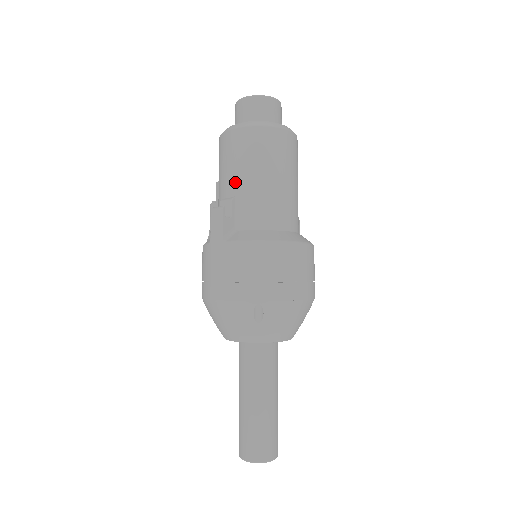
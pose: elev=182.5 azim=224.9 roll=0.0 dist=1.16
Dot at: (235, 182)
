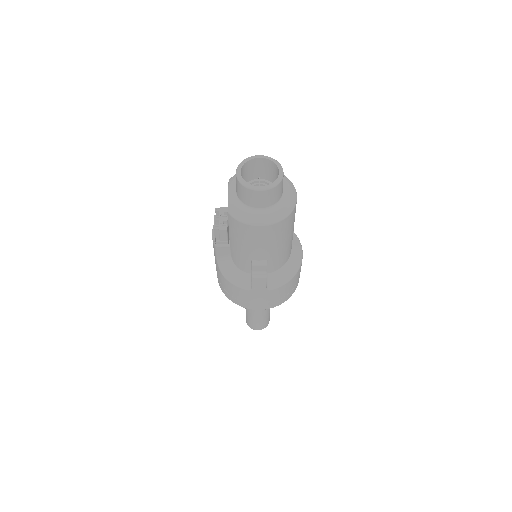
Dot at: (267, 253)
